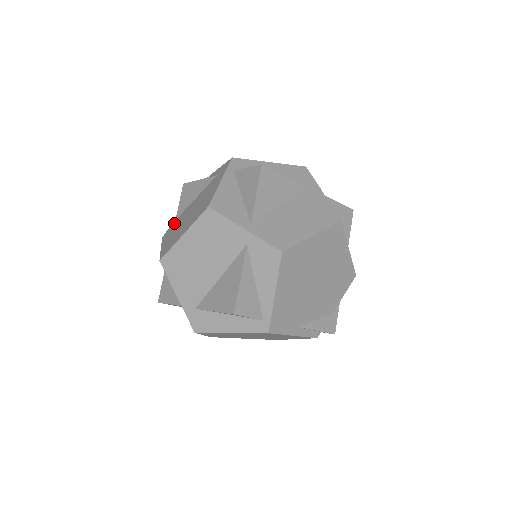
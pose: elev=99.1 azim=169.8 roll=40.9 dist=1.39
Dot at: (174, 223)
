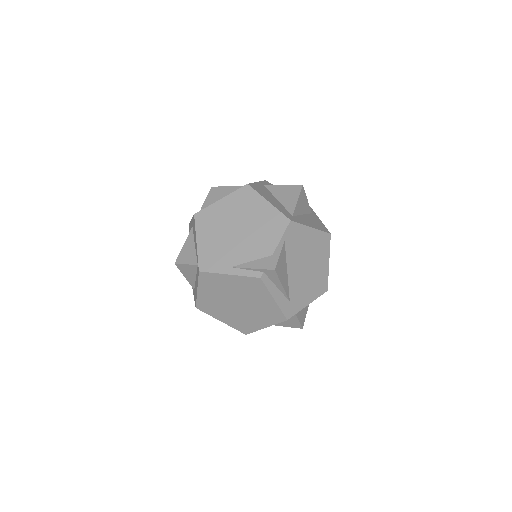
Dot at: occluded
